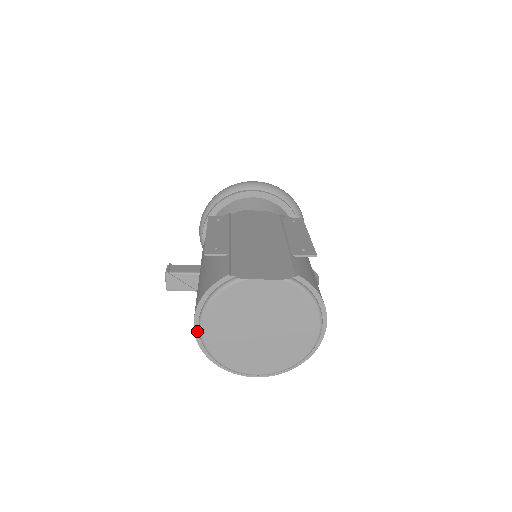
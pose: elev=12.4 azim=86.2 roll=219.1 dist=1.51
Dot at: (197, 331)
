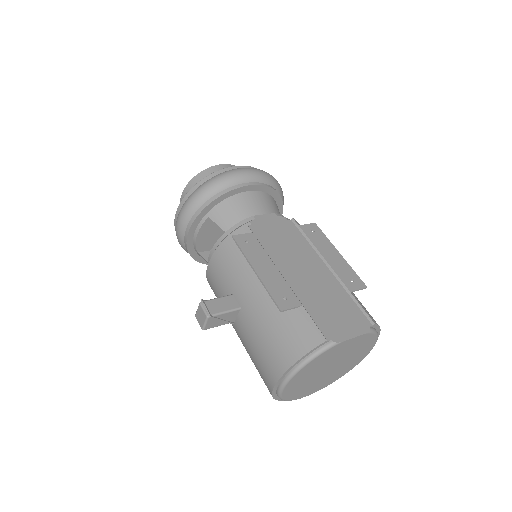
Dot at: (276, 386)
